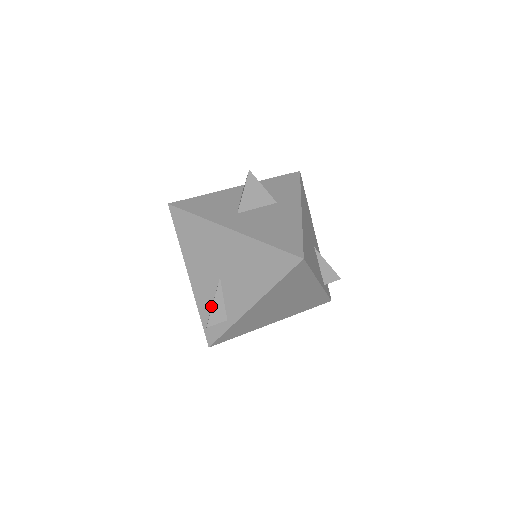
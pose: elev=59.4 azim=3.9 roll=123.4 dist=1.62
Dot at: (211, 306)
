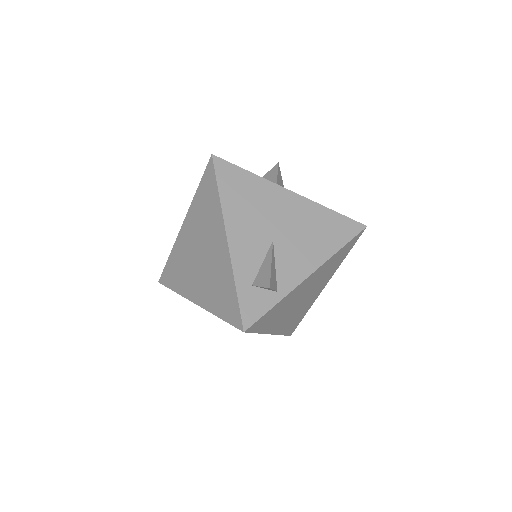
Dot at: (256, 274)
